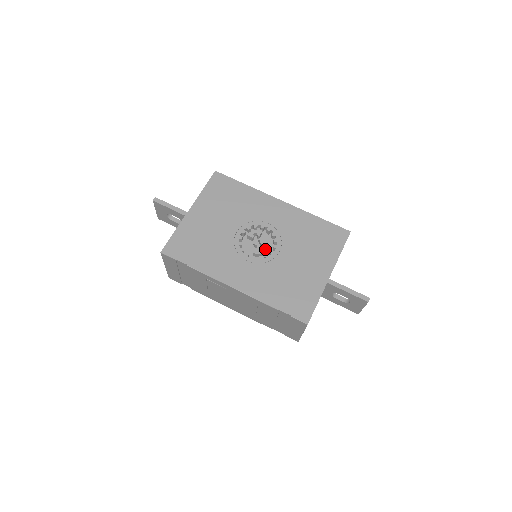
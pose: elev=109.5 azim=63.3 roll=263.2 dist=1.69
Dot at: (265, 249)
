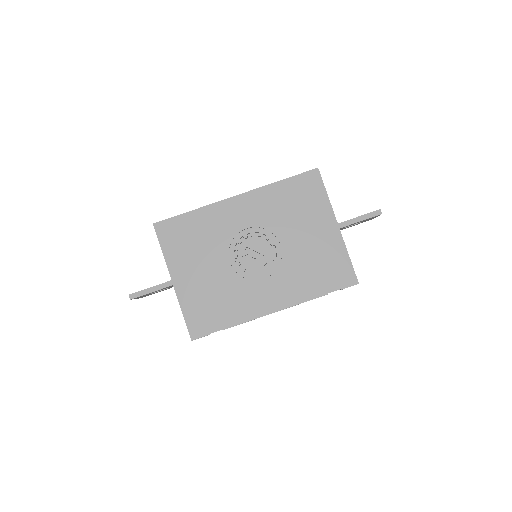
Dot at: (267, 254)
